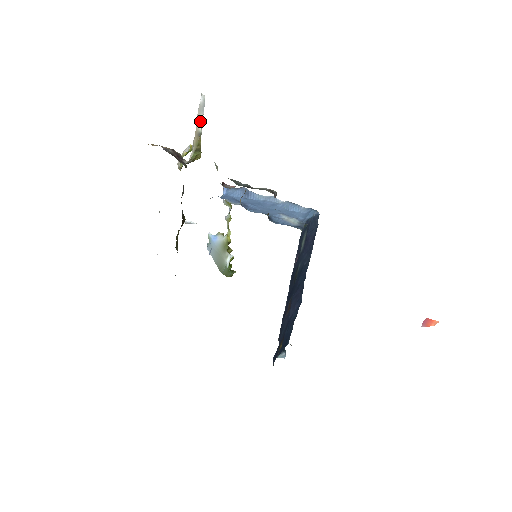
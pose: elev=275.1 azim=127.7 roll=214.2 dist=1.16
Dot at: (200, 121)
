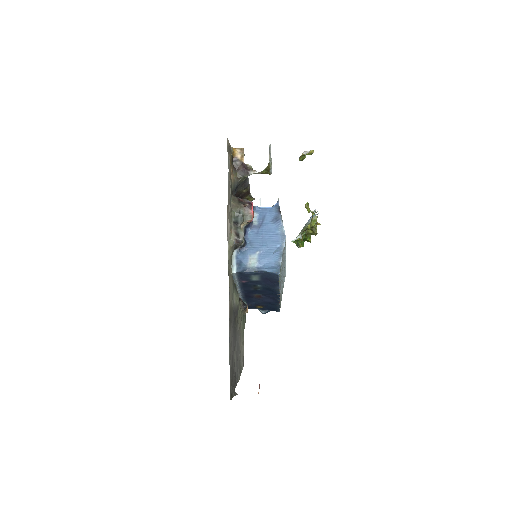
Dot at: (269, 155)
